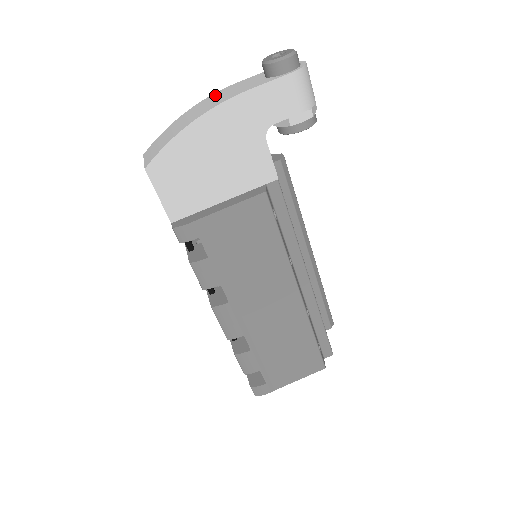
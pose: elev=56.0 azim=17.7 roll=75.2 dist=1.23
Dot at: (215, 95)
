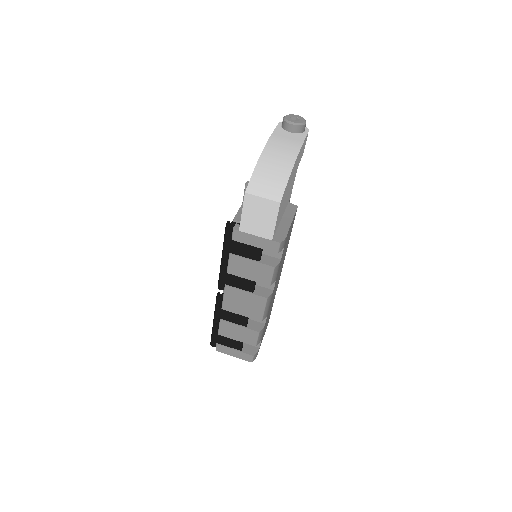
Dot at: (273, 144)
